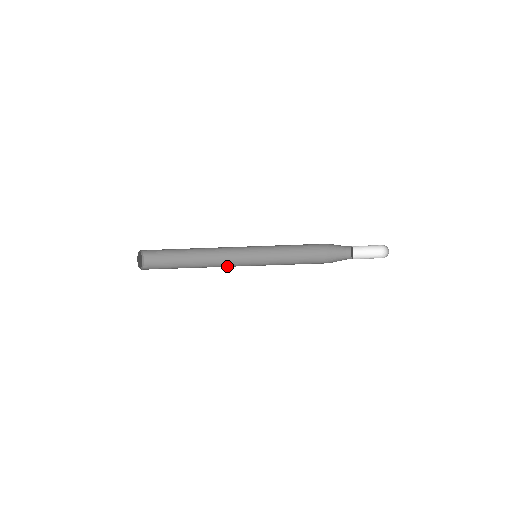
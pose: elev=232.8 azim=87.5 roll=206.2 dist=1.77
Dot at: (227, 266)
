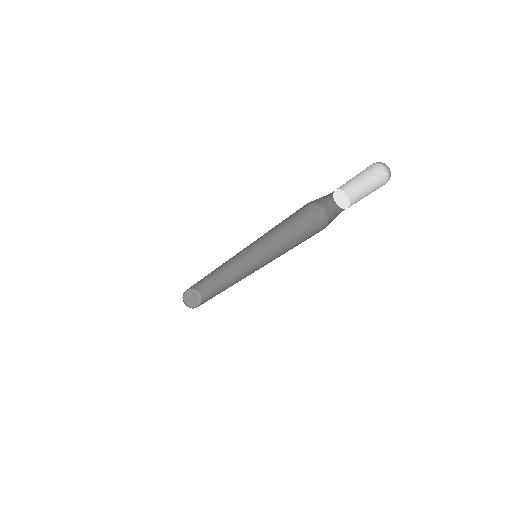
Dot at: (245, 276)
